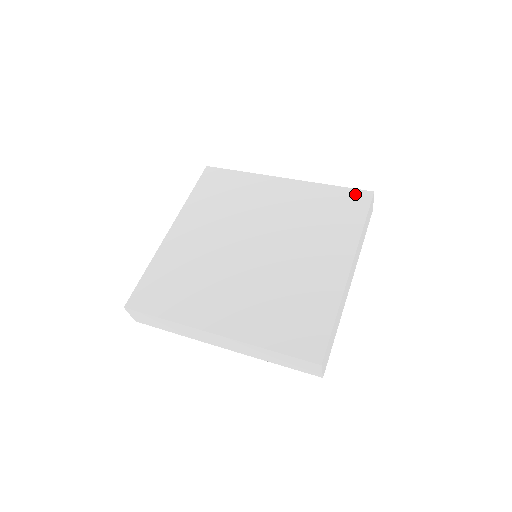
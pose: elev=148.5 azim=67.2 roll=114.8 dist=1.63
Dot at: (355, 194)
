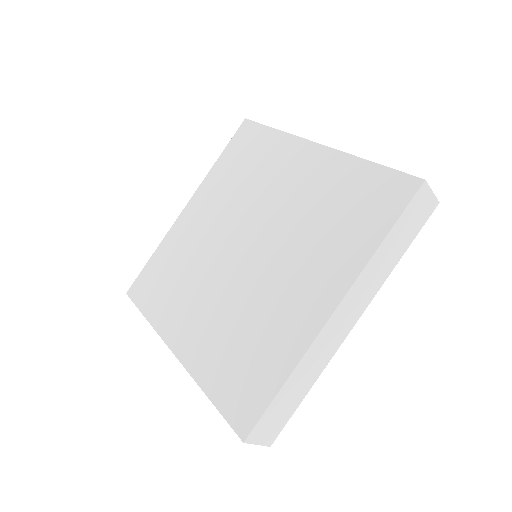
Dot at: (394, 181)
